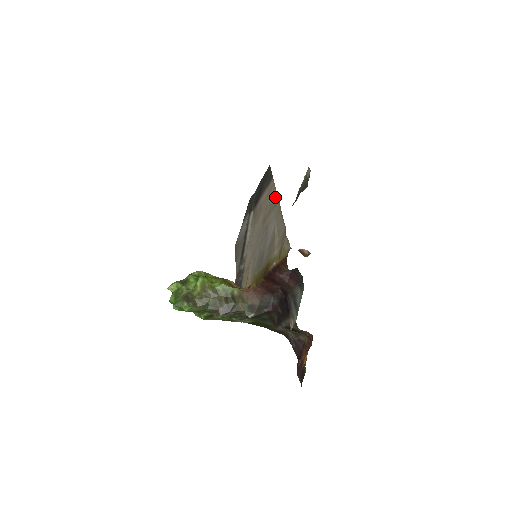
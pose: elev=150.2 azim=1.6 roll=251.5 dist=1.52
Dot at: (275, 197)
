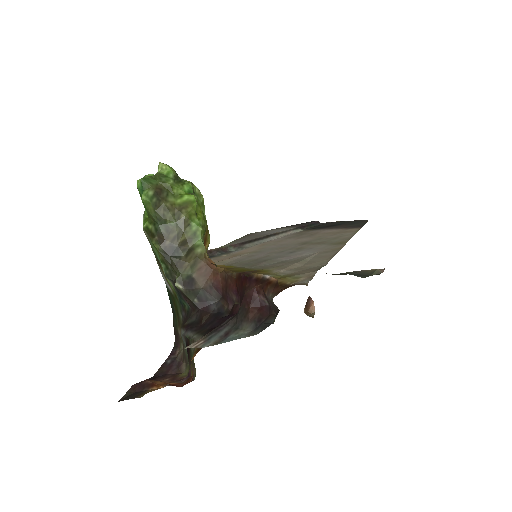
Dot at: (344, 239)
